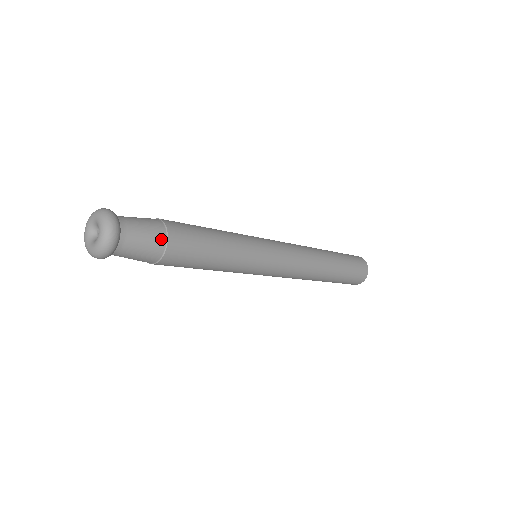
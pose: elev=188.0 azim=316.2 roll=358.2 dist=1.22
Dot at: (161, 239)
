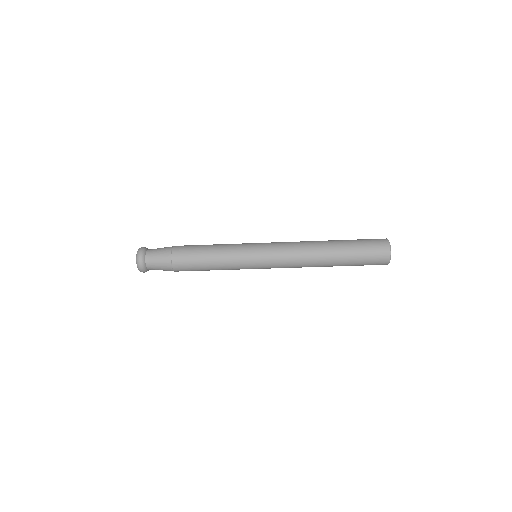
Dot at: (170, 247)
